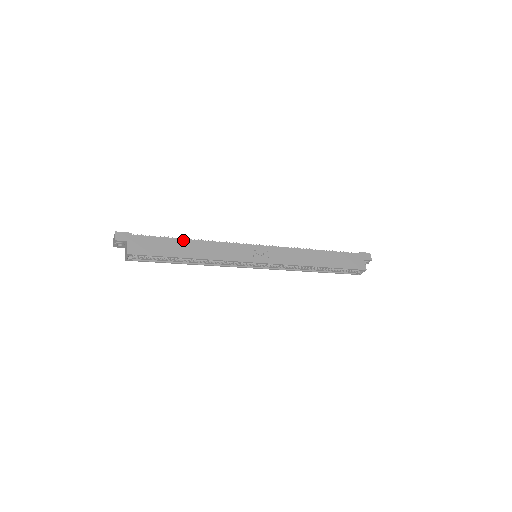
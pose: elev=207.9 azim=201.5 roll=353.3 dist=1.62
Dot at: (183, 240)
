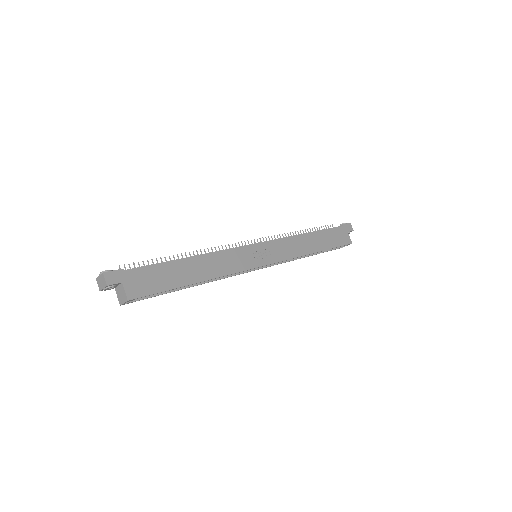
Dot at: (184, 261)
